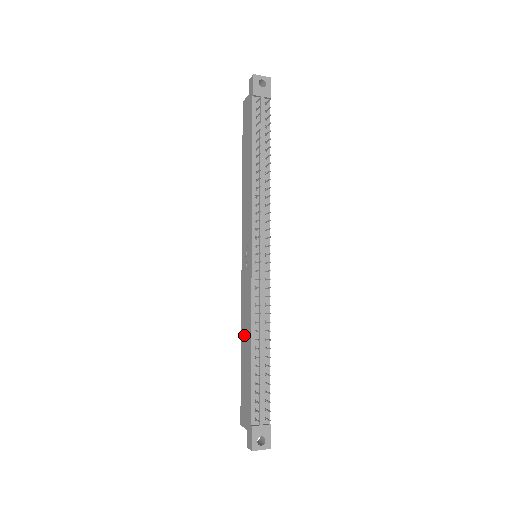
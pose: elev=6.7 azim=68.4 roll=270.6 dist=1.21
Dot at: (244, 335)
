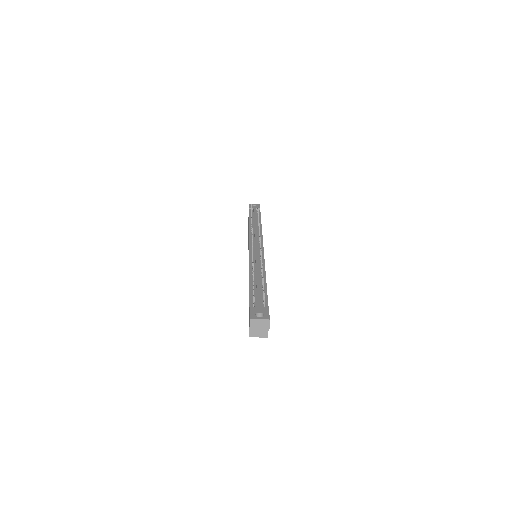
Dot at: occluded
